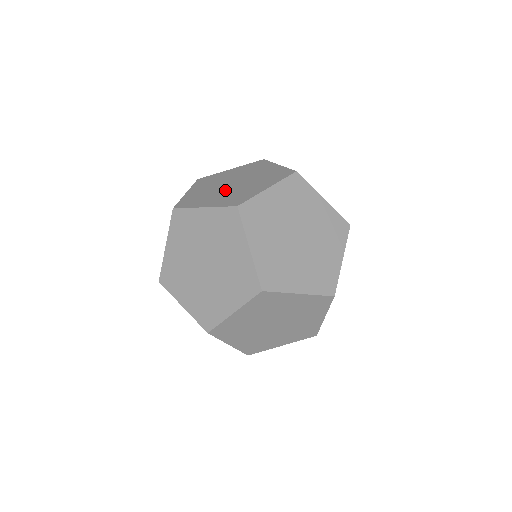
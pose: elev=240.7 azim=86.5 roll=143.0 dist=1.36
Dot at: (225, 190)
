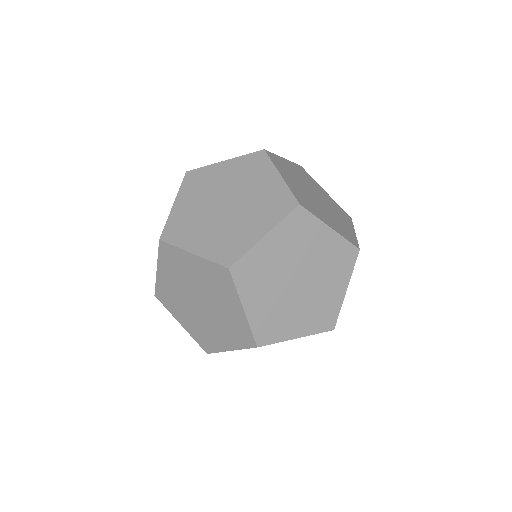
Dot at: (216, 219)
